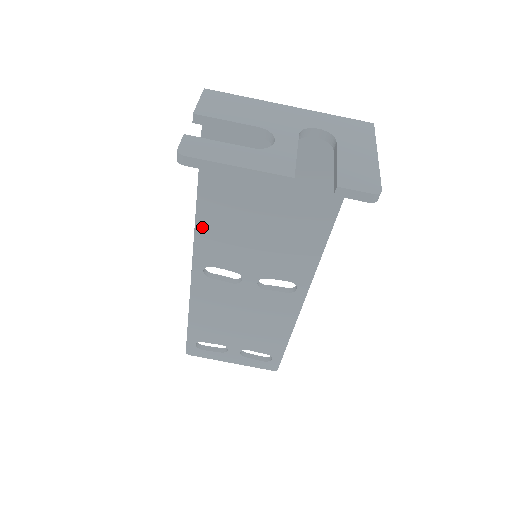
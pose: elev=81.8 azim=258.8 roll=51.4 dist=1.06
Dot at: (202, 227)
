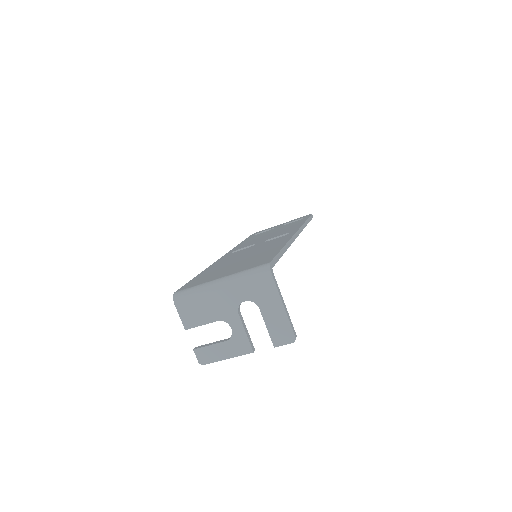
Dot at: occluded
